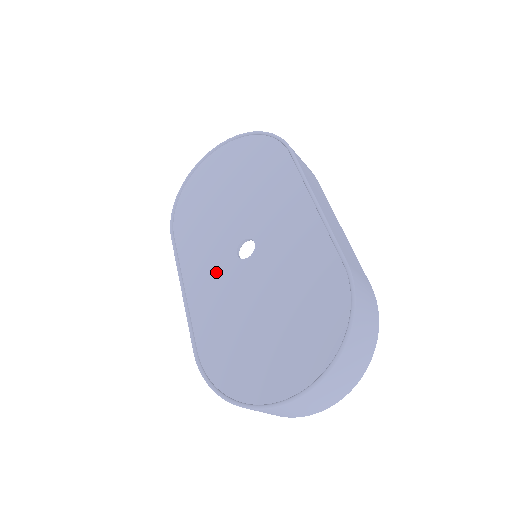
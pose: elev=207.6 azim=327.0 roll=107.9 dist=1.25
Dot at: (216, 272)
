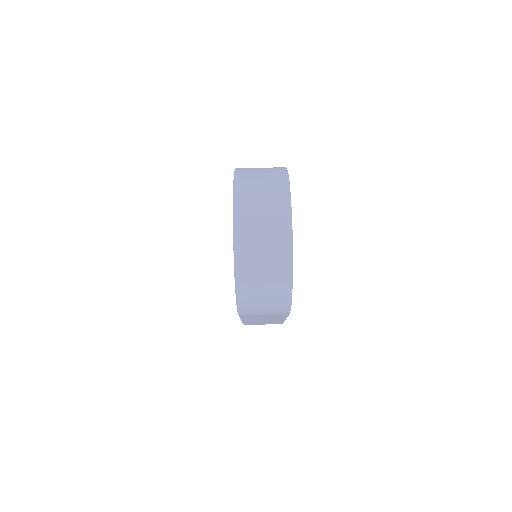
Dot at: occluded
